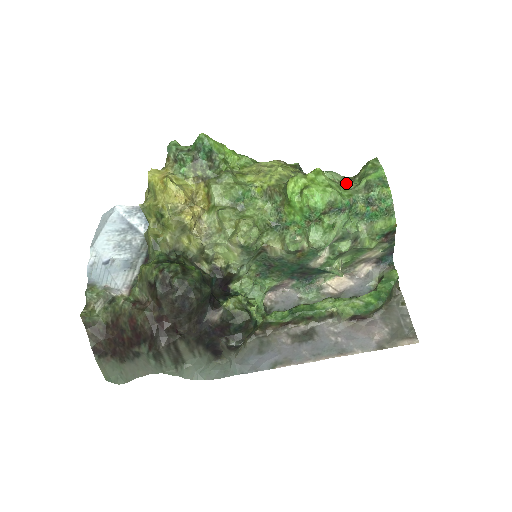
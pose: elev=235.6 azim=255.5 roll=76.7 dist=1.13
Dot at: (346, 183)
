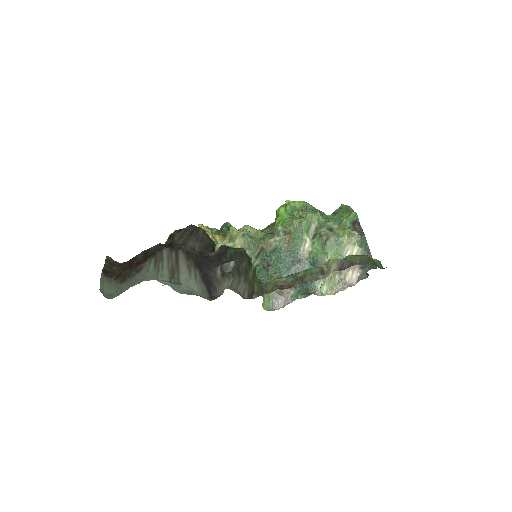
Dot at: occluded
